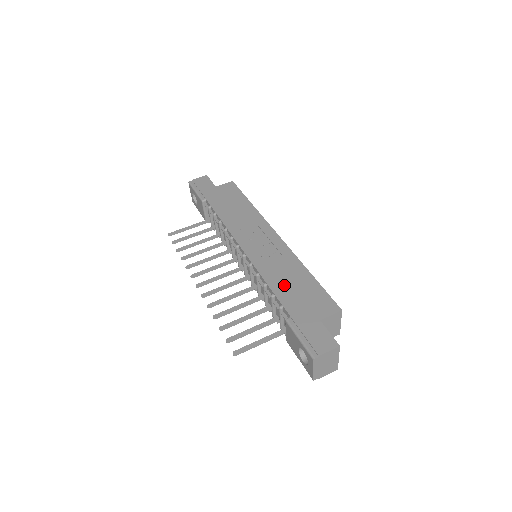
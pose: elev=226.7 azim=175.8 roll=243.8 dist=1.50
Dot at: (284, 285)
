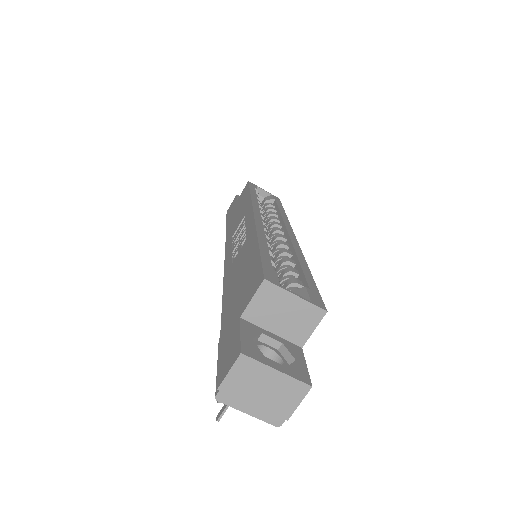
Dot at: (232, 285)
